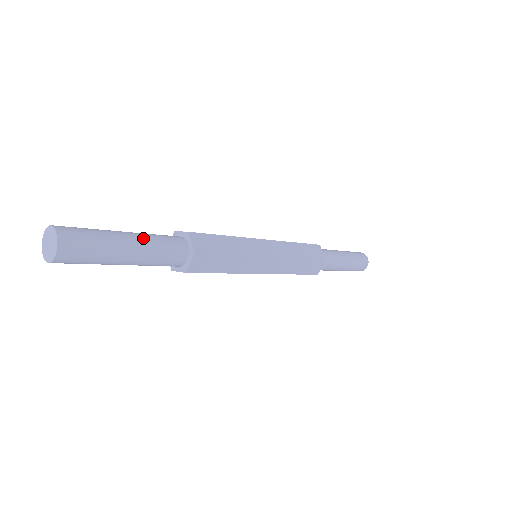
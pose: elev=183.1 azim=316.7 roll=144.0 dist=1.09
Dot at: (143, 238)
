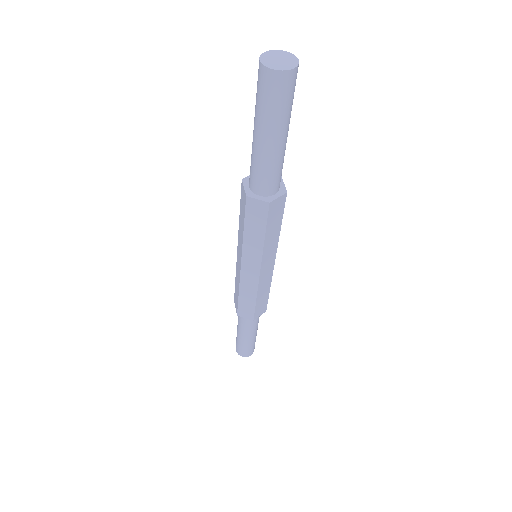
Dot at: occluded
